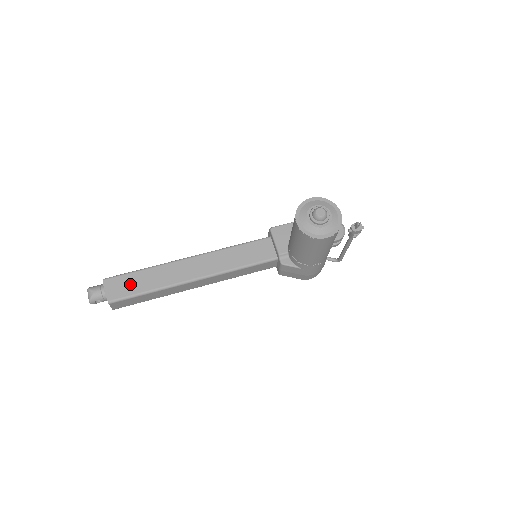
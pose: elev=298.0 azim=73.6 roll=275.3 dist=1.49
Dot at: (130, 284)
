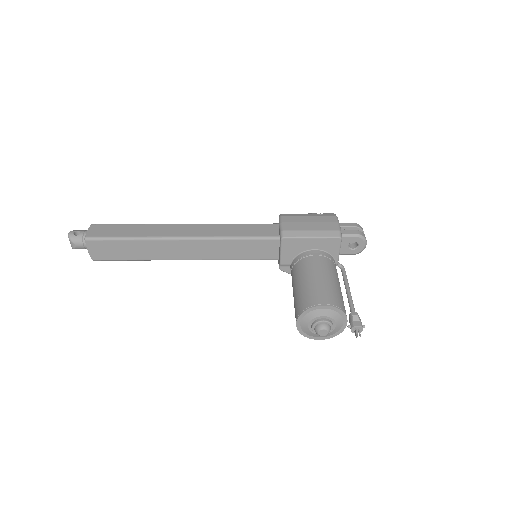
Dot at: (115, 250)
